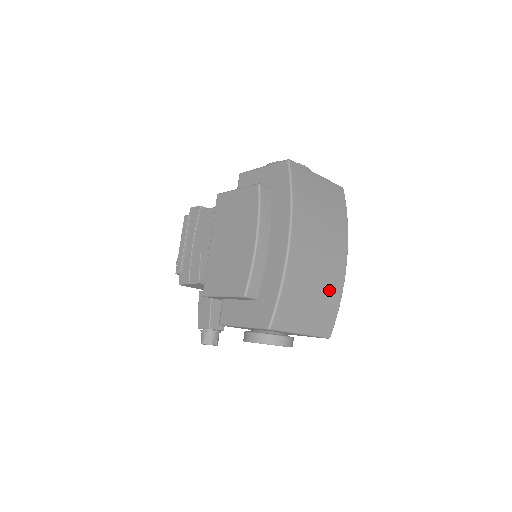
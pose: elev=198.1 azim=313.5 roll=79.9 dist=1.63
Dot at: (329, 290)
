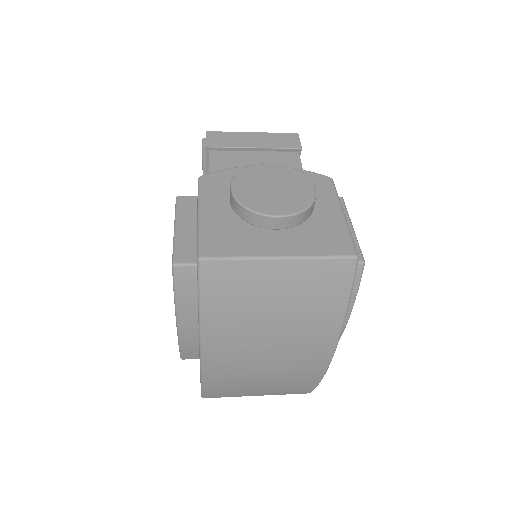
Dot at: (293, 379)
